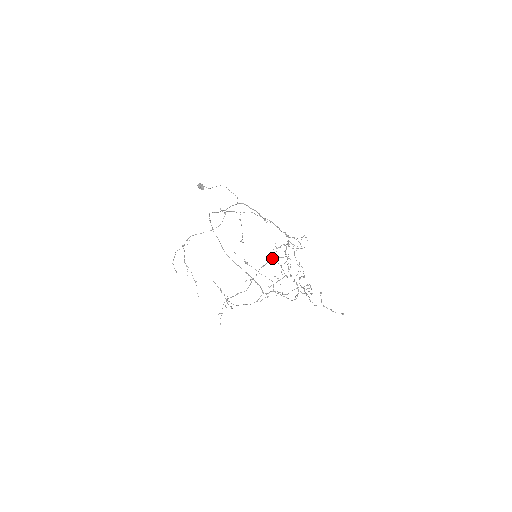
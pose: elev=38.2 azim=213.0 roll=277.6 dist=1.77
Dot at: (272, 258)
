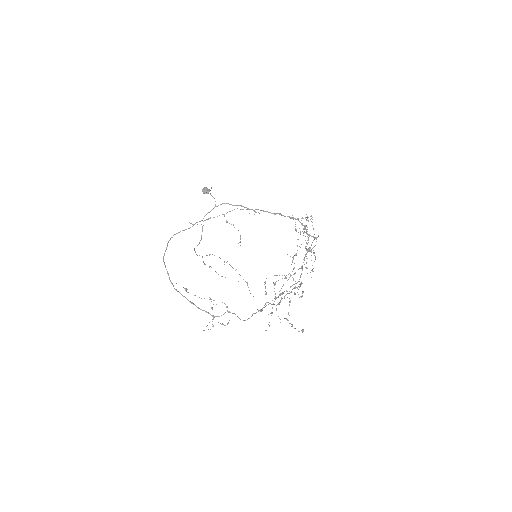
Dot at: occluded
